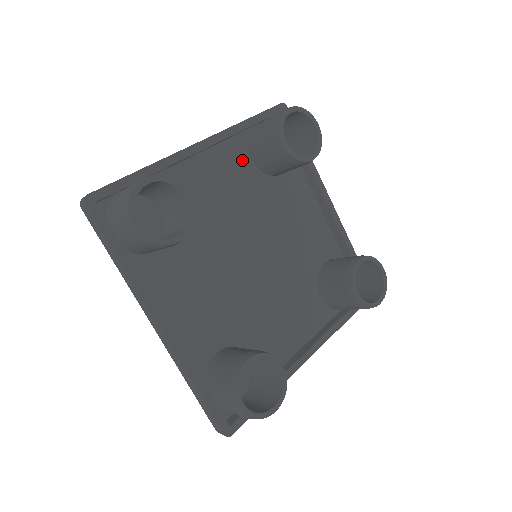
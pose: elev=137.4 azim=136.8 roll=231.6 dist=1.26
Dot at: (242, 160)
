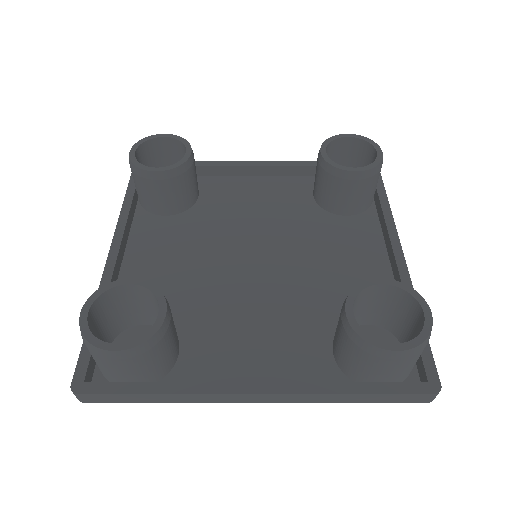
Dot at: (301, 192)
